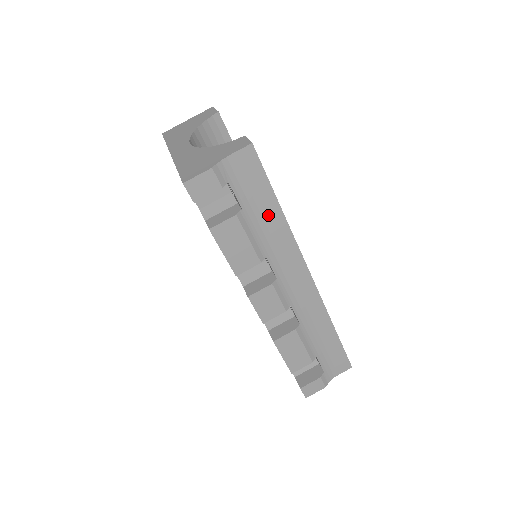
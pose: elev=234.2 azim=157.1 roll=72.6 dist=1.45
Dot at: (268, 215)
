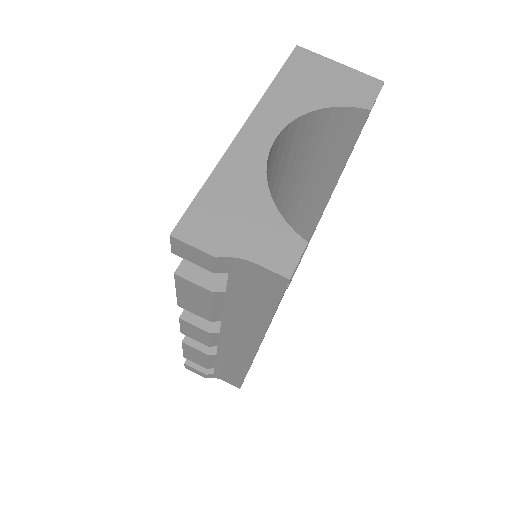
Dot at: (252, 312)
